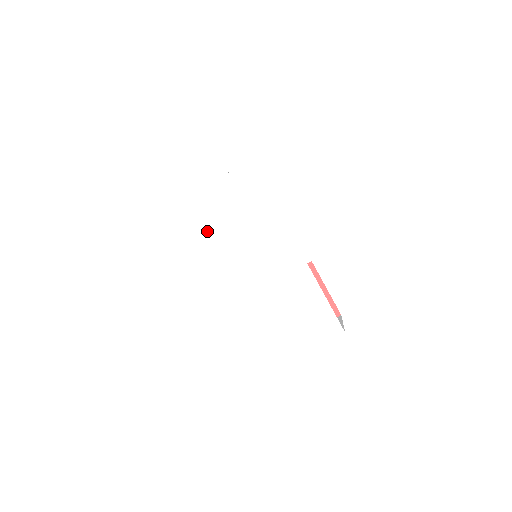
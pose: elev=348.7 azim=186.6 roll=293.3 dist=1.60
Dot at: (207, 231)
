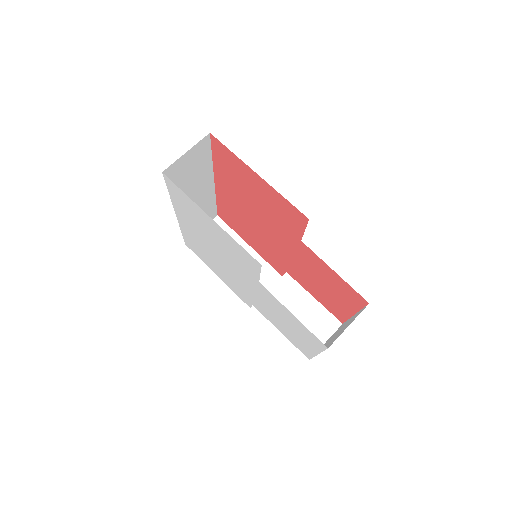
Dot at: (204, 249)
